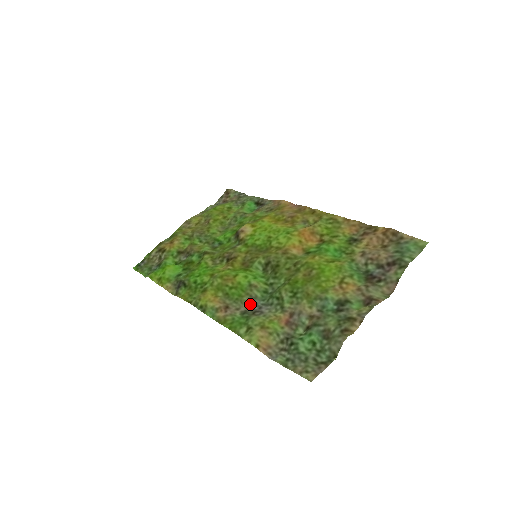
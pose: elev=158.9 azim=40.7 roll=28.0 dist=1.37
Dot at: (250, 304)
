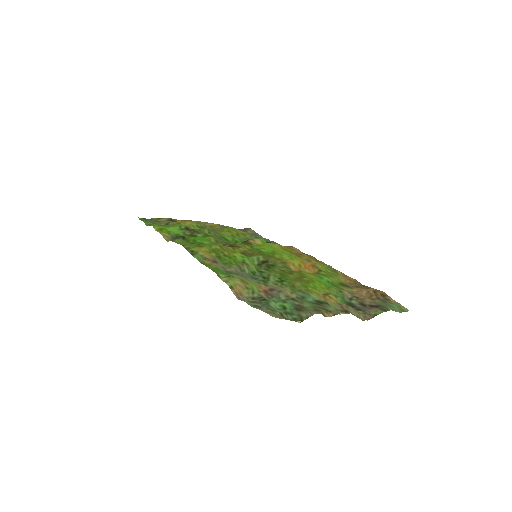
Dot at: (236, 271)
